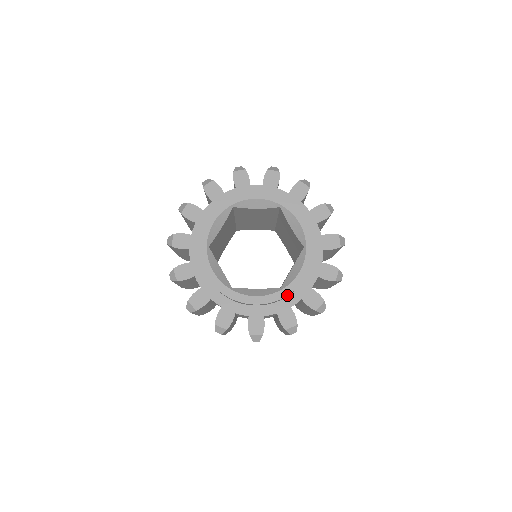
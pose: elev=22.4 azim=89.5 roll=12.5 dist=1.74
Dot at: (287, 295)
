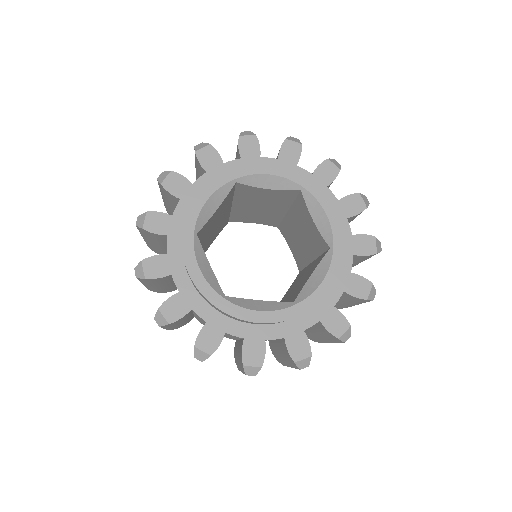
Dot at: (303, 313)
